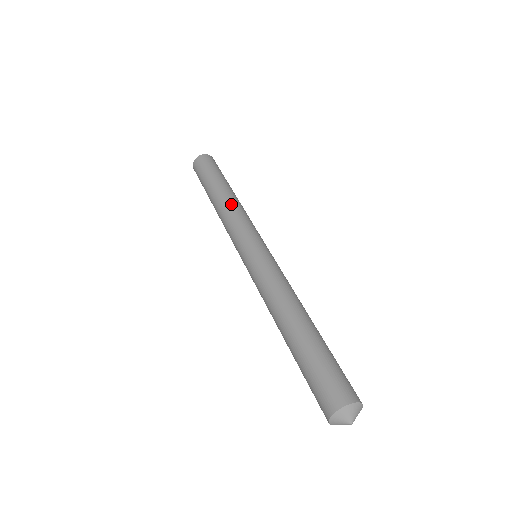
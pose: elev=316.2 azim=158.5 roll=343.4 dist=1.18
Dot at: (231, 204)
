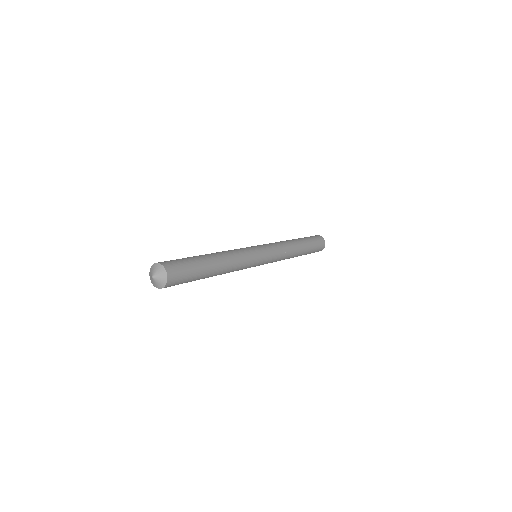
Dot at: occluded
